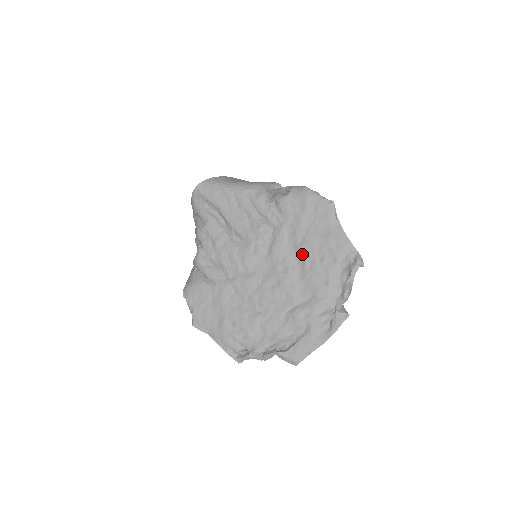
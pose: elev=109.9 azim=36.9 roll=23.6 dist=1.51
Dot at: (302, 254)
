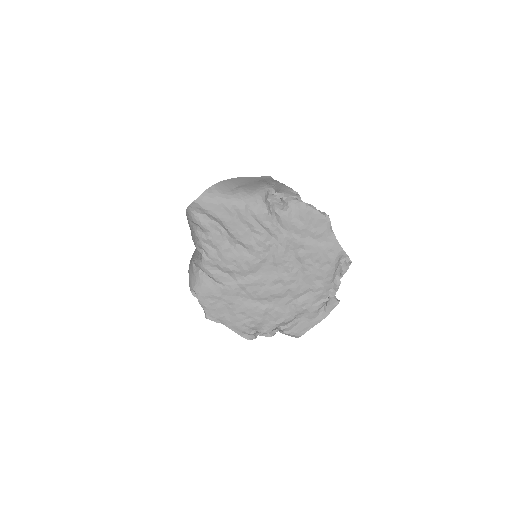
Dot at: (302, 260)
